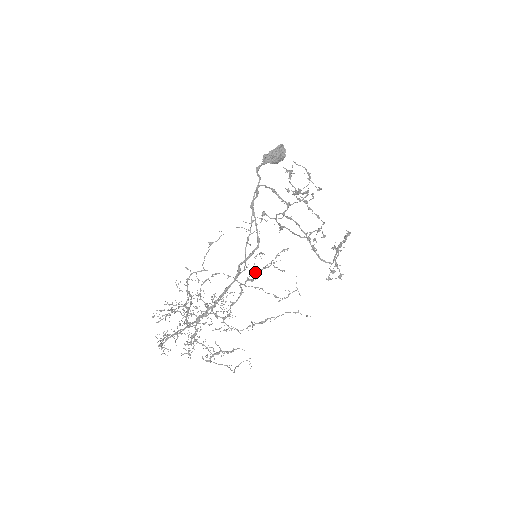
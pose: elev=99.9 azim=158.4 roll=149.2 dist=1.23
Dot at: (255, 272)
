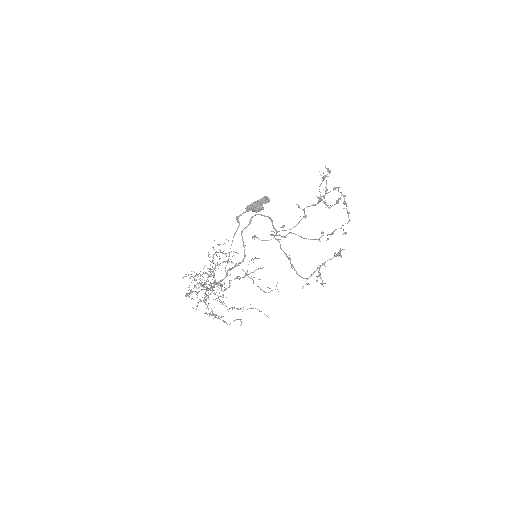
Dot at: occluded
